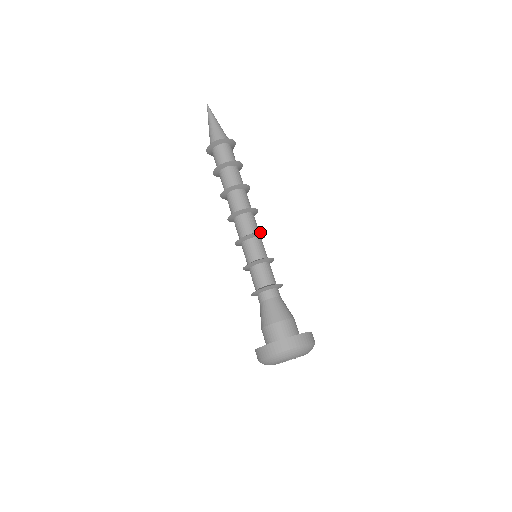
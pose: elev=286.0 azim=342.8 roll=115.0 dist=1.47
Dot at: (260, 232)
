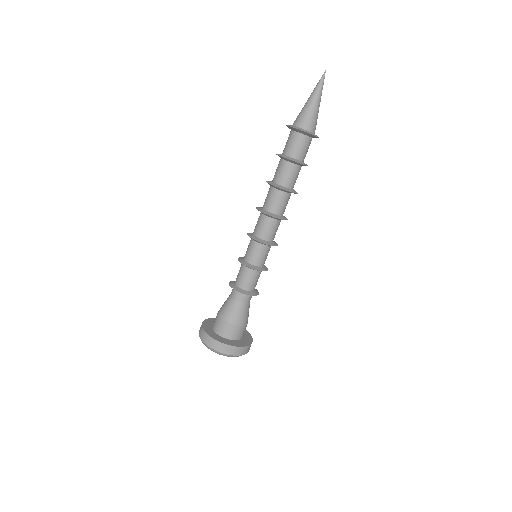
Dot at: occluded
